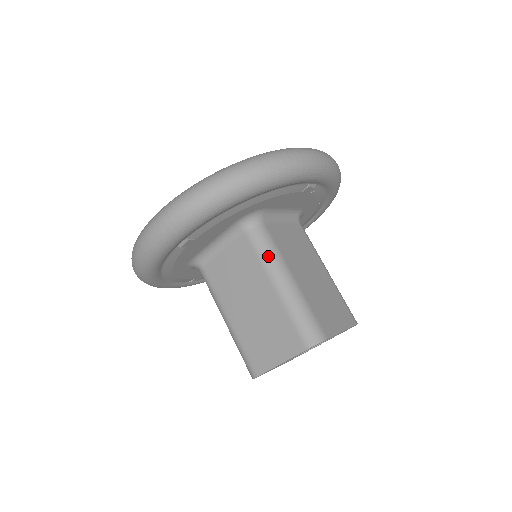
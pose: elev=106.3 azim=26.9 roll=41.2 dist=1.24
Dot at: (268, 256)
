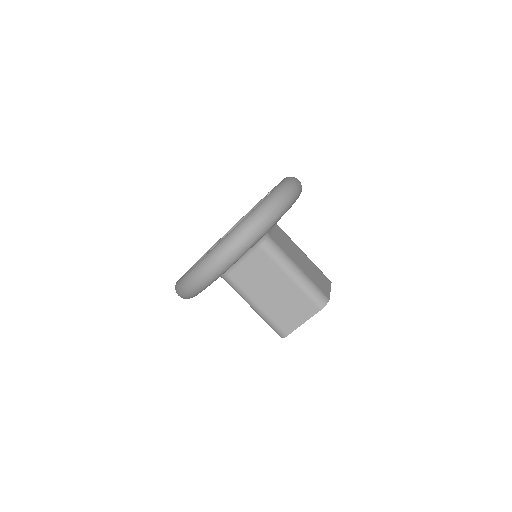
Dot at: (281, 258)
